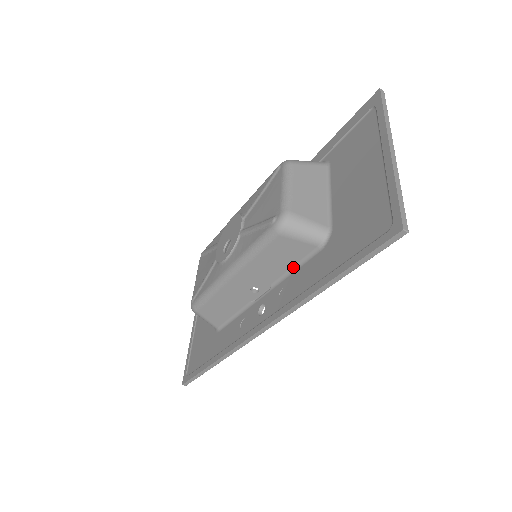
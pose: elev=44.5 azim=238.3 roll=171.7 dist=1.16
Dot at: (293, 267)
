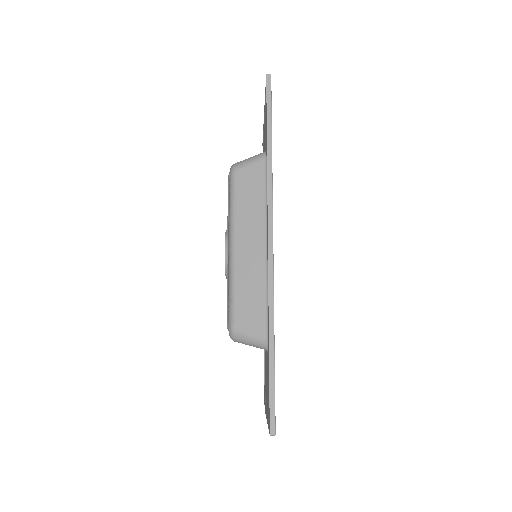
Dot at: occluded
